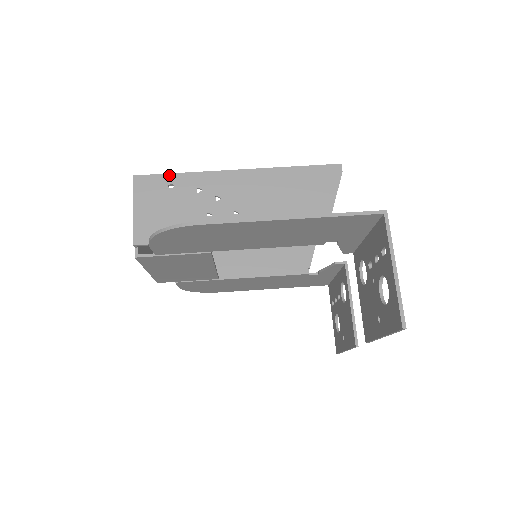
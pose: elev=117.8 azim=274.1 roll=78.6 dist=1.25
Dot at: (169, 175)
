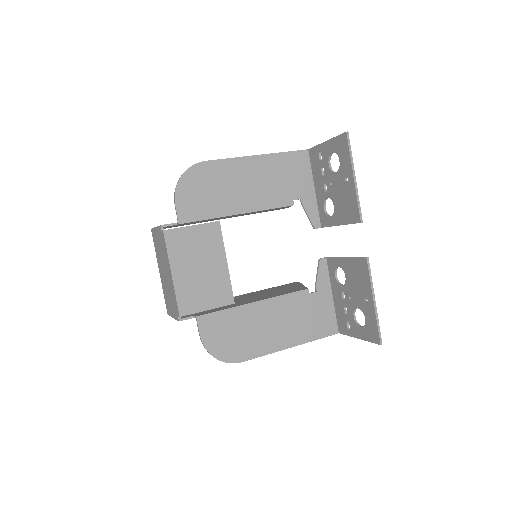
Dot at: occluded
